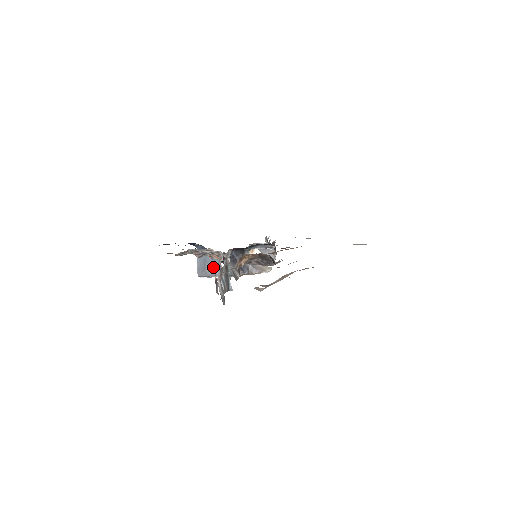
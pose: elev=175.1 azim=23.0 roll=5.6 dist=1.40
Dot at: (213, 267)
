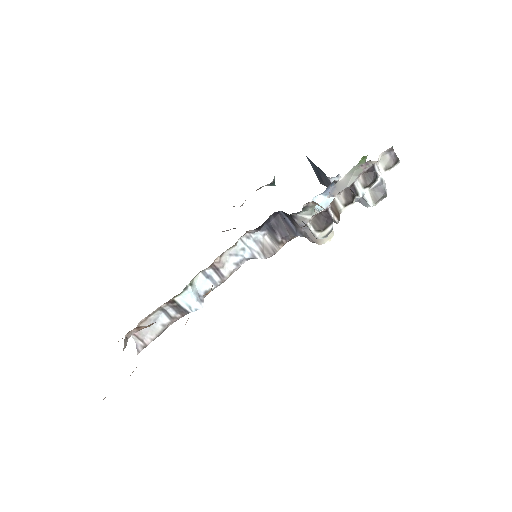
Dot at: (327, 181)
